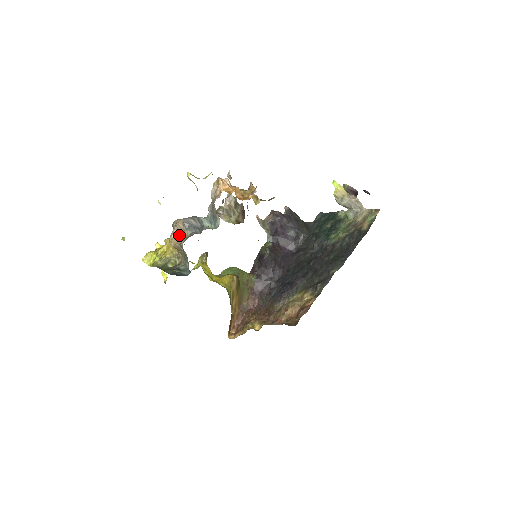
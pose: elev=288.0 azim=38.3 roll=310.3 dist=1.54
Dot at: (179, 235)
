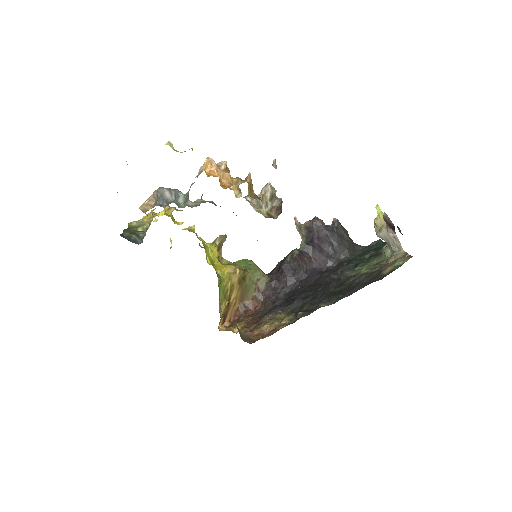
Dot at: (153, 203)
